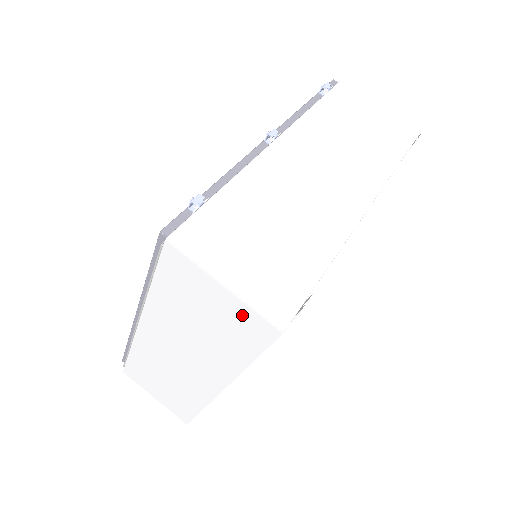
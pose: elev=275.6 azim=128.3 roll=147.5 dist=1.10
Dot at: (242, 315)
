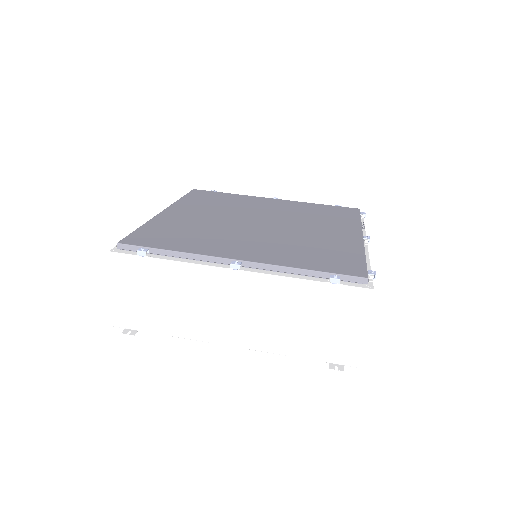
Dot at: occluded
